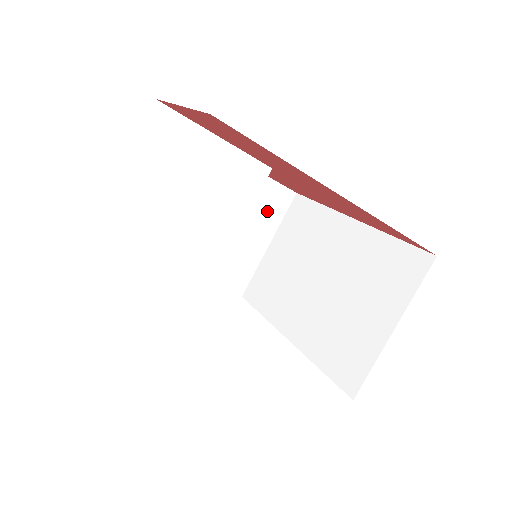
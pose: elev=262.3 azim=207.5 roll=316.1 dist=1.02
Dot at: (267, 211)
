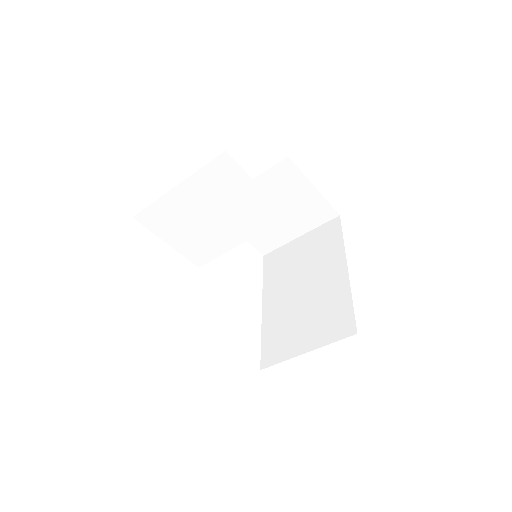
Dot at: (310, 215)
